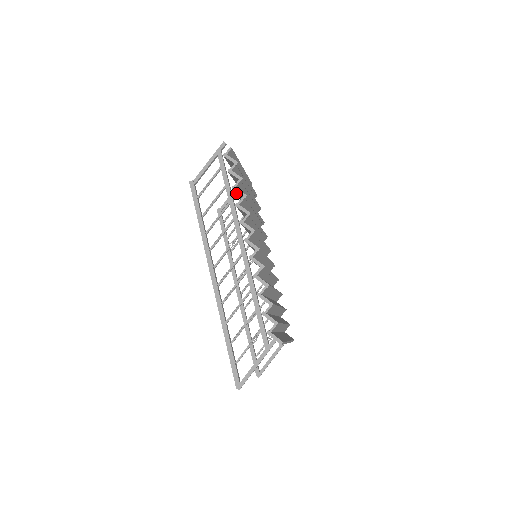
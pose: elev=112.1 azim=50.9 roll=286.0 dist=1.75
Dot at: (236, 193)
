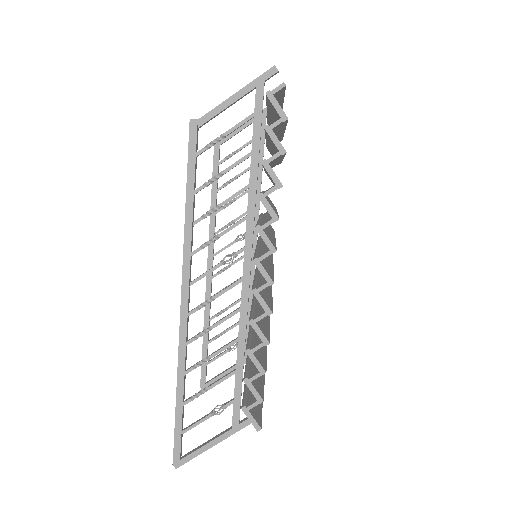
Dot at: occluded
